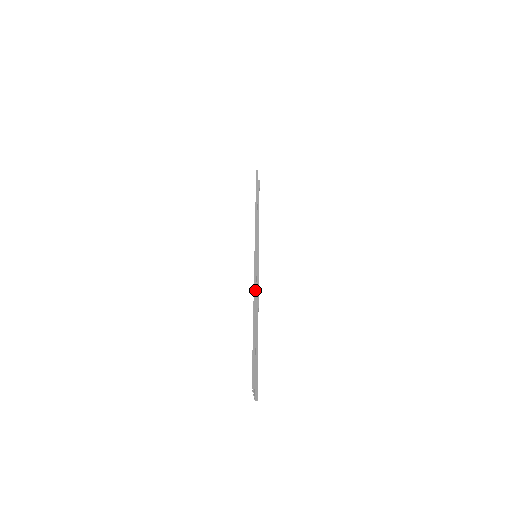
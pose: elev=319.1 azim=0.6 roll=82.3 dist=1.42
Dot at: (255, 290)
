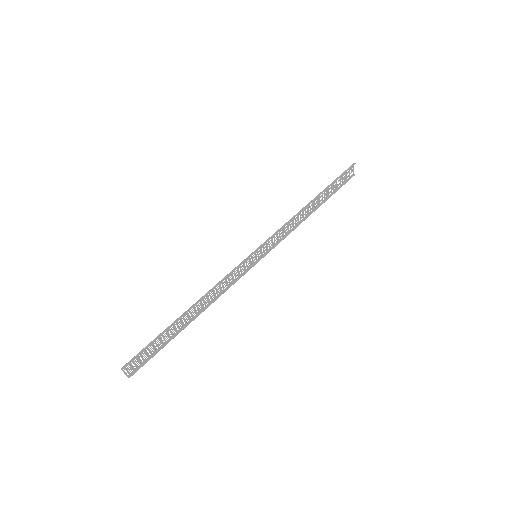
Dot at: (212, 289)
